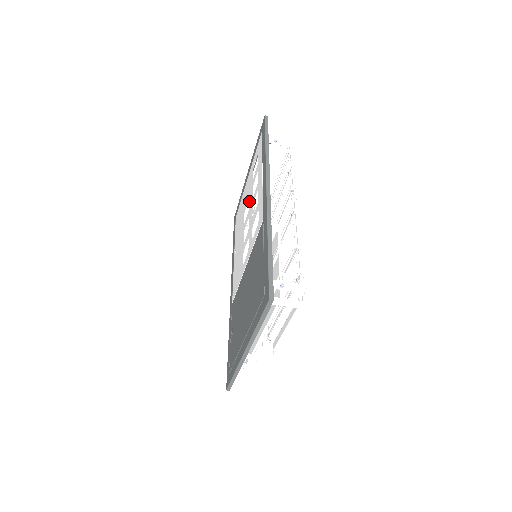
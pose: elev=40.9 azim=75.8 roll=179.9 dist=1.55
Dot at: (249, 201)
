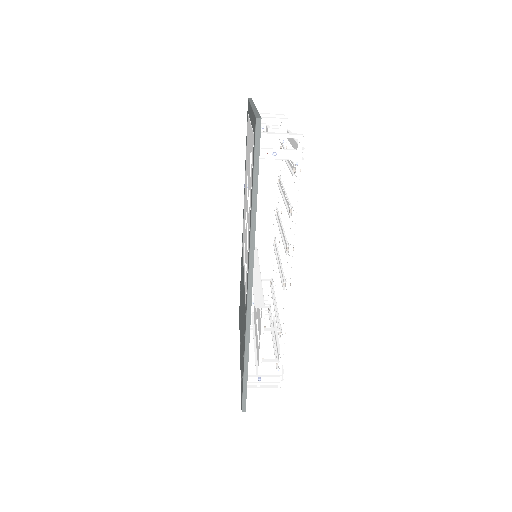
Dot at: occluded
